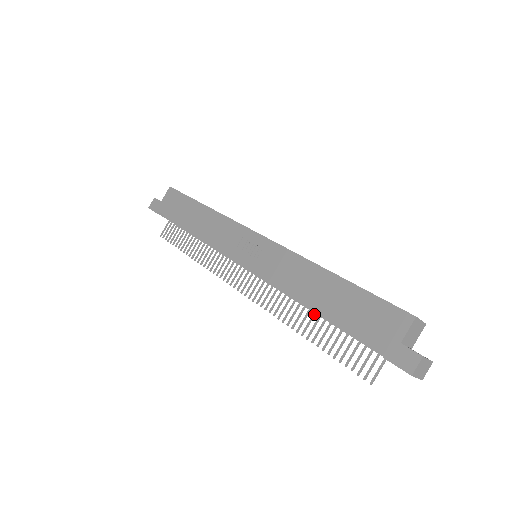
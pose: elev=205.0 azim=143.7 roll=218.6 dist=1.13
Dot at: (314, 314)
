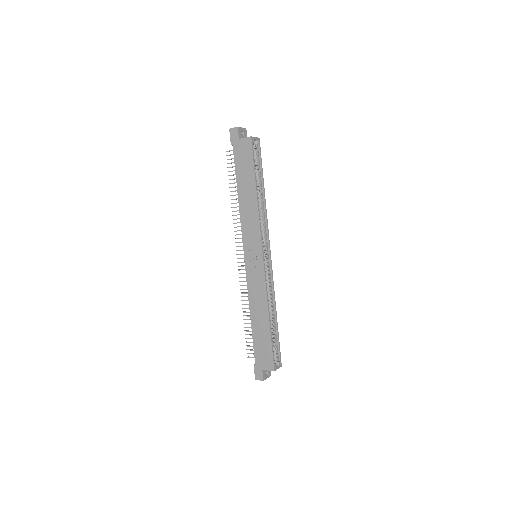
Dot at: occluded
